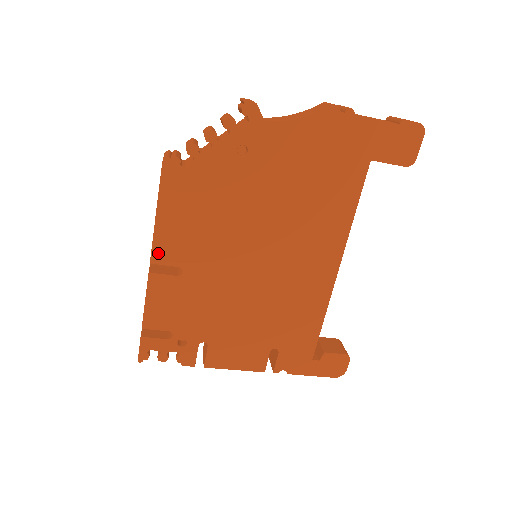
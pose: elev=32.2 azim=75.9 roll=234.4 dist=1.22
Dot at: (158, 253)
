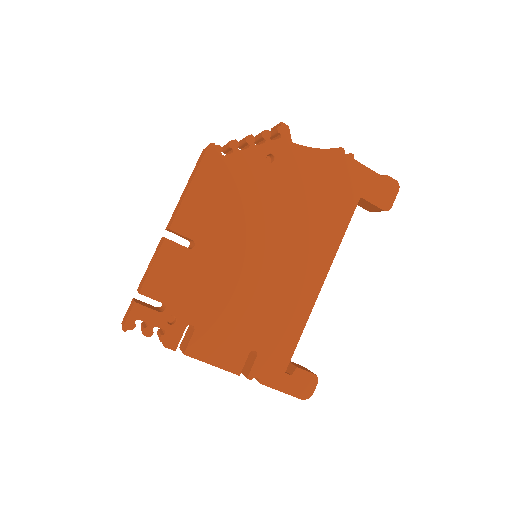
Dot at: (179, 222)
